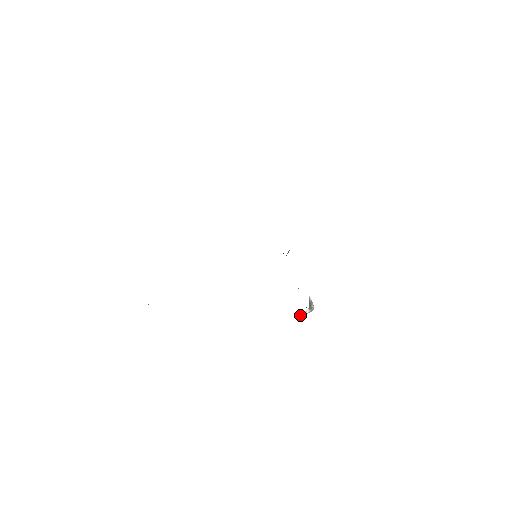
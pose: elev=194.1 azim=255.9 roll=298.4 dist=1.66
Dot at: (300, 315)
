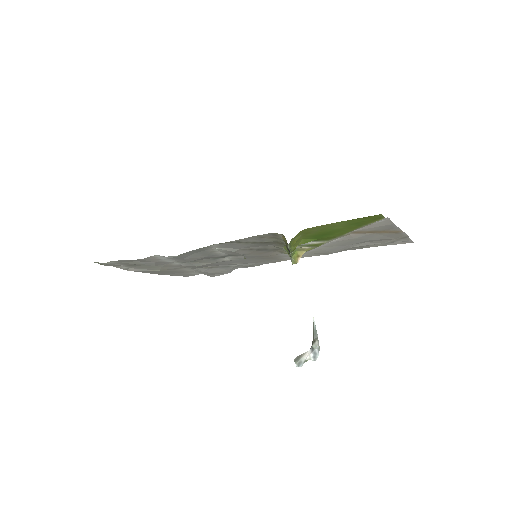
Dot at: (296, 358)
